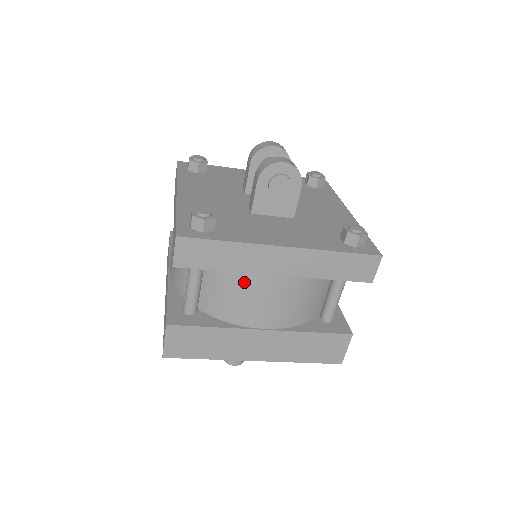
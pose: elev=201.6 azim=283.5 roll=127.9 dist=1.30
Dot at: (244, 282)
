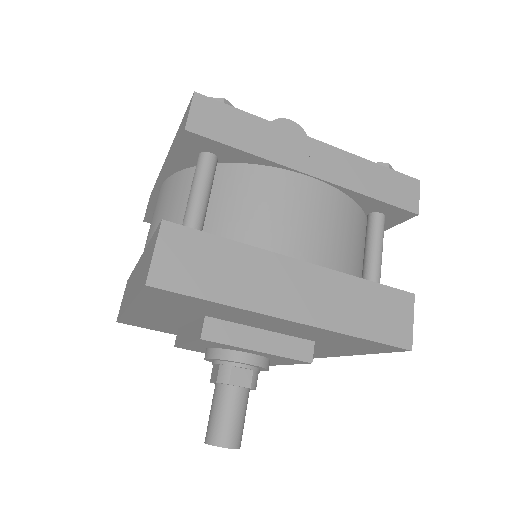
Dot at: (271, 184)
